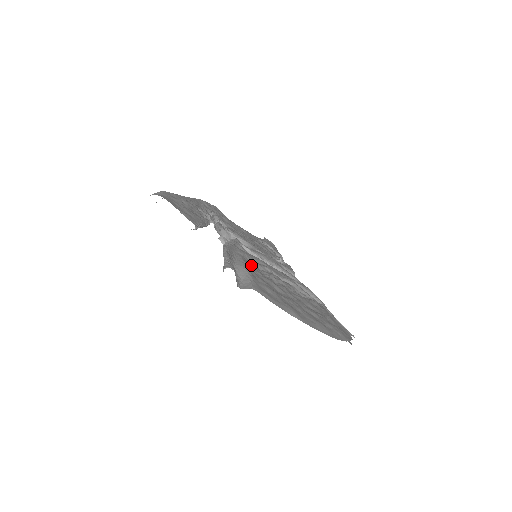
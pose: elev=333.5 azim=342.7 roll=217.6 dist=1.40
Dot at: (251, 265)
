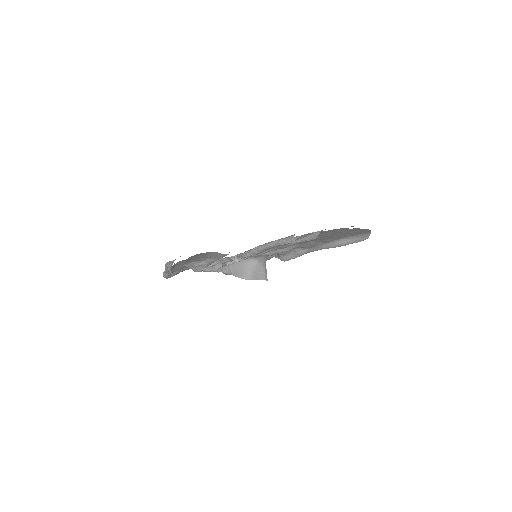
Dot at: occluded
